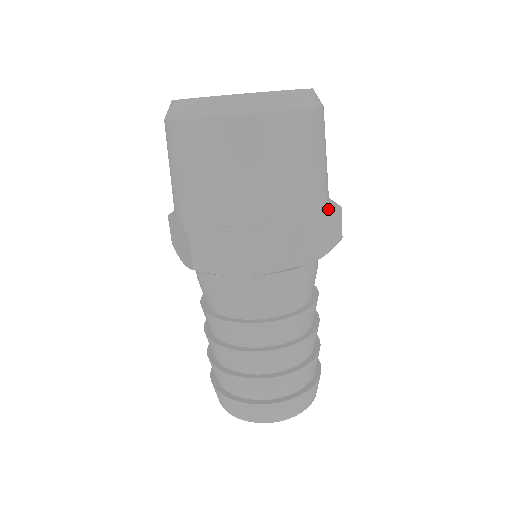
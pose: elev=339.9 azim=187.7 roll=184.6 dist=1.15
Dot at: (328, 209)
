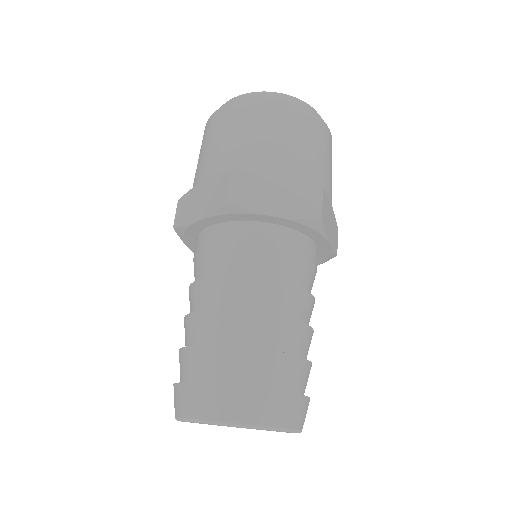
Dot at: (296, 179)
